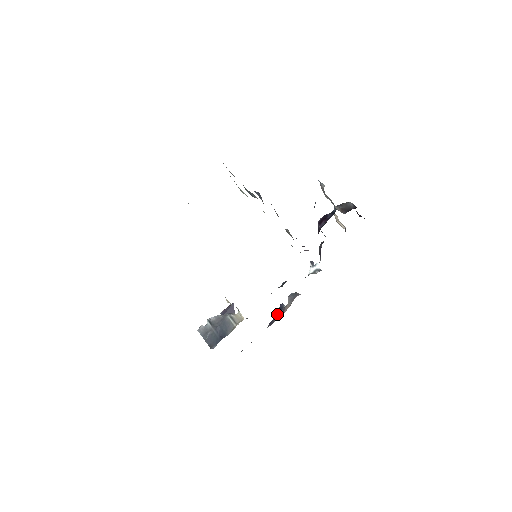
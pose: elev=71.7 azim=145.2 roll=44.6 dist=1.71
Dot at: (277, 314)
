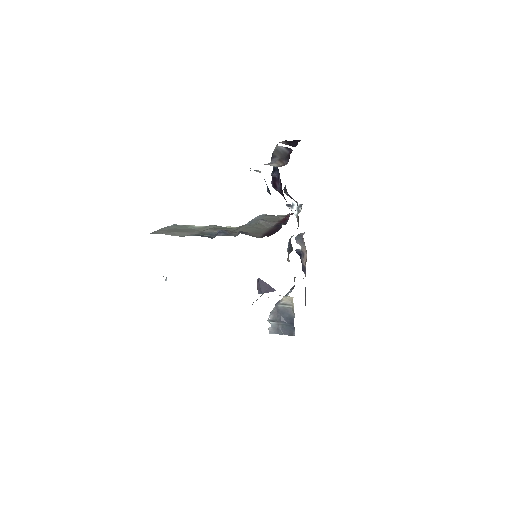
Dot at: (301, 260)
